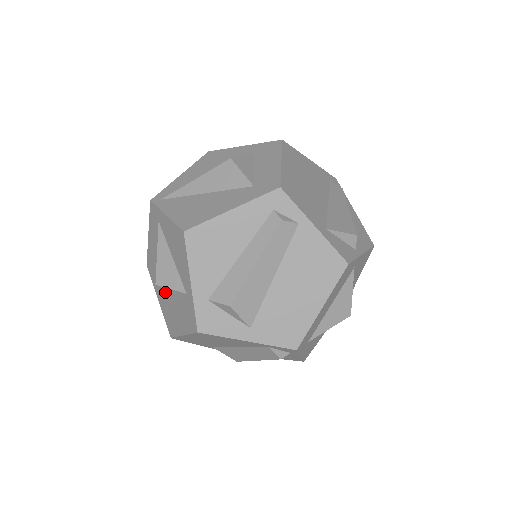
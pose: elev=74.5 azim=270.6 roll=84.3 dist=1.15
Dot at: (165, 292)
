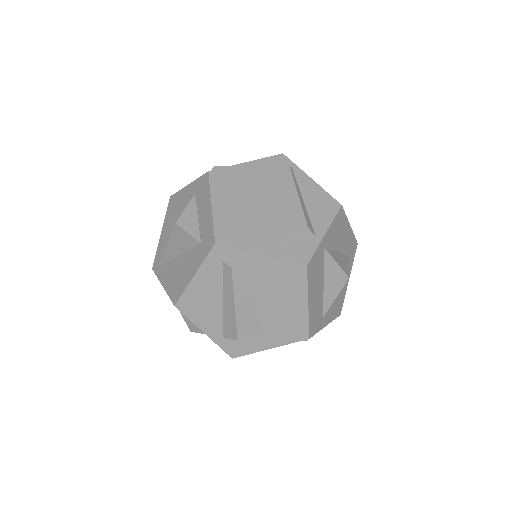
Dot at: occluded
